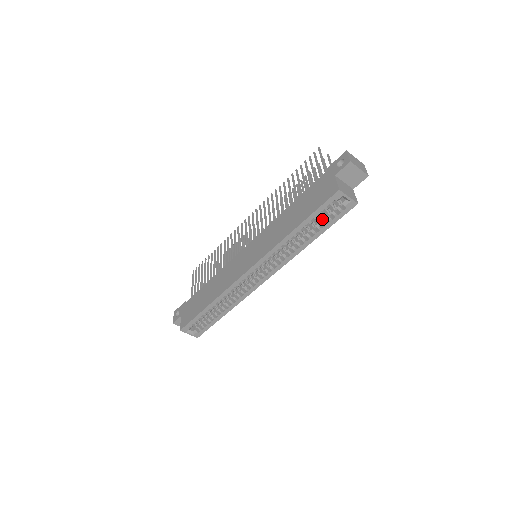
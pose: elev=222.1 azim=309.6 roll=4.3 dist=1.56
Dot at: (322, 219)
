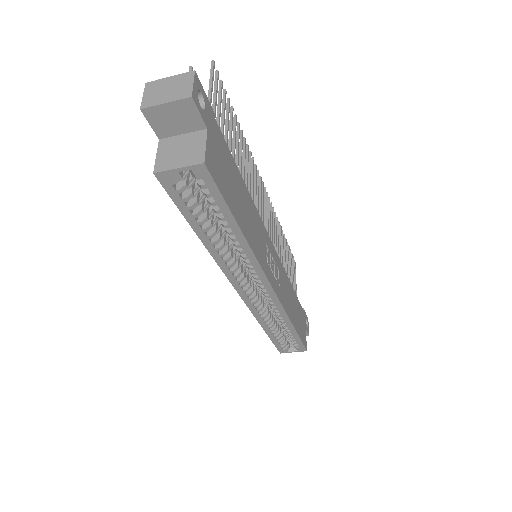
Dot at: occluded
